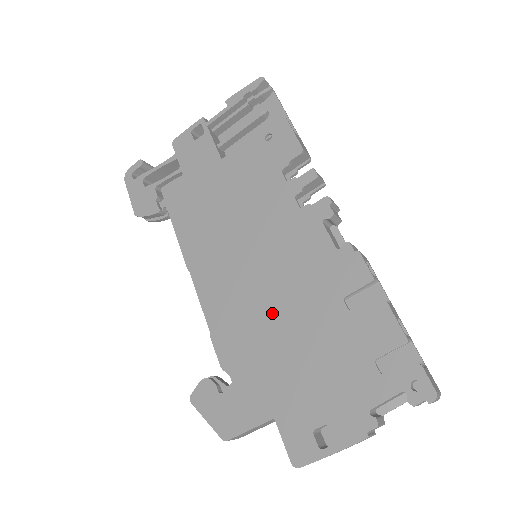
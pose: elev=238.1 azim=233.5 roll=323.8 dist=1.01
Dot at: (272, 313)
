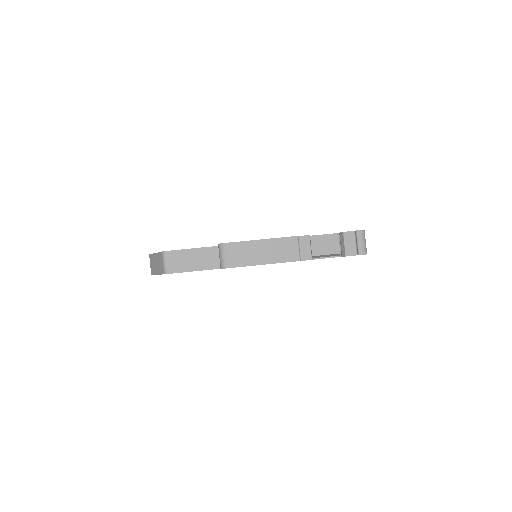
Dot at: occluded
